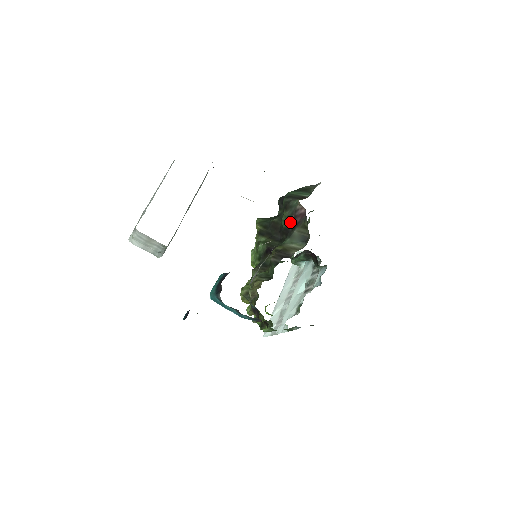
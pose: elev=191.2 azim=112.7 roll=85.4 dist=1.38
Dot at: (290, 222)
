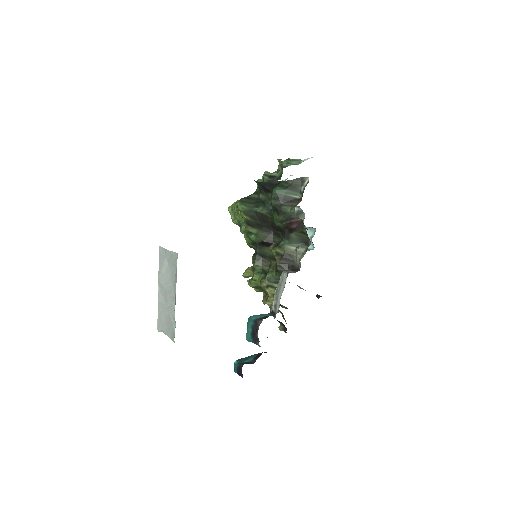
Dot at: (285, 226)
